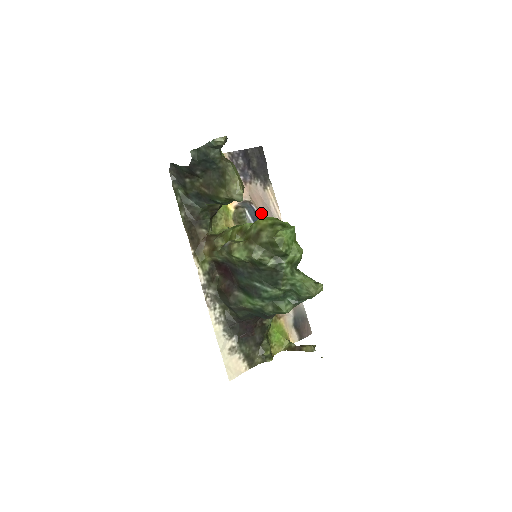
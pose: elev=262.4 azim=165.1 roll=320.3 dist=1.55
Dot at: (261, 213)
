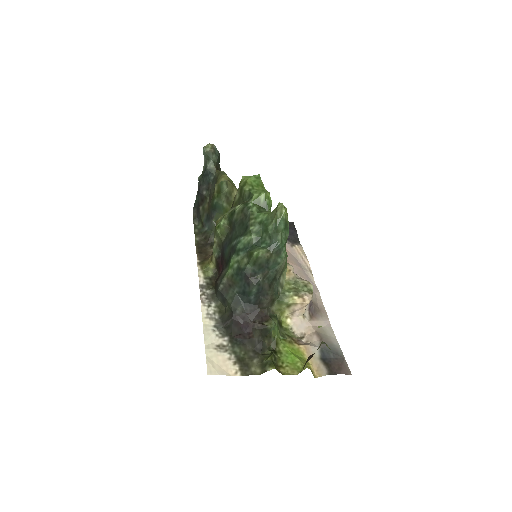
Dot at: occluded
